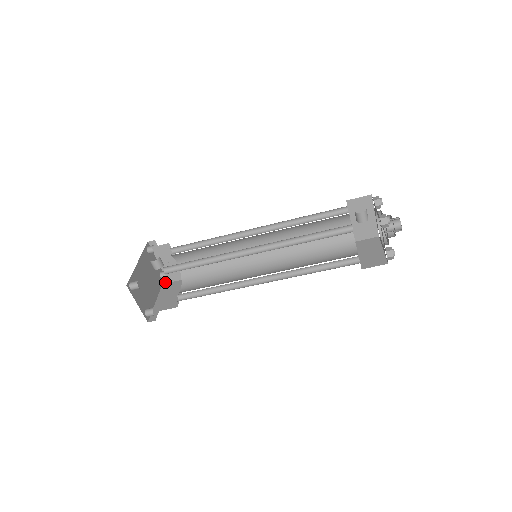
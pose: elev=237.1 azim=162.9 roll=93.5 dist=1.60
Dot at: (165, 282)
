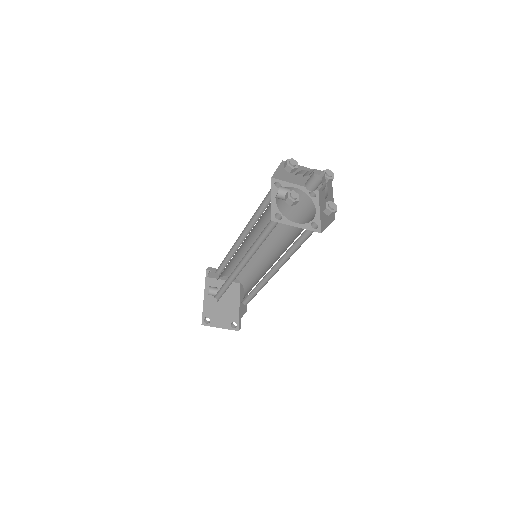
Dot at: (241, 284)
